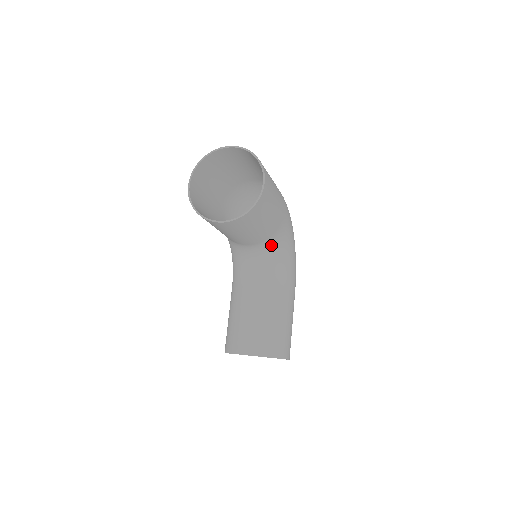
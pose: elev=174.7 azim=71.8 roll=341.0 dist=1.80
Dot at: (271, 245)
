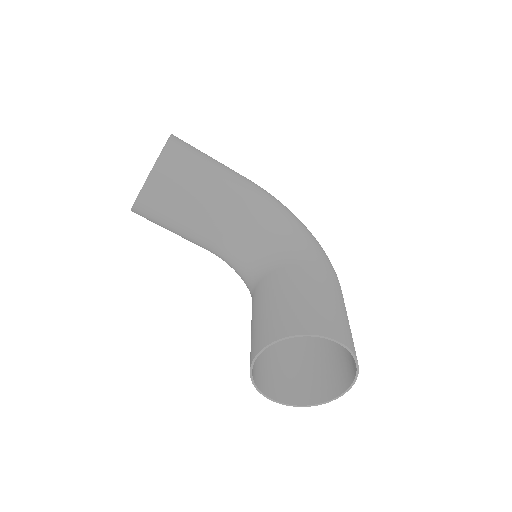
Dot at: (252, 223)
